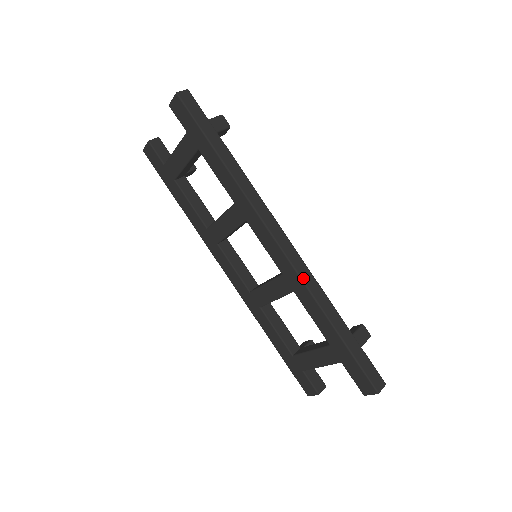
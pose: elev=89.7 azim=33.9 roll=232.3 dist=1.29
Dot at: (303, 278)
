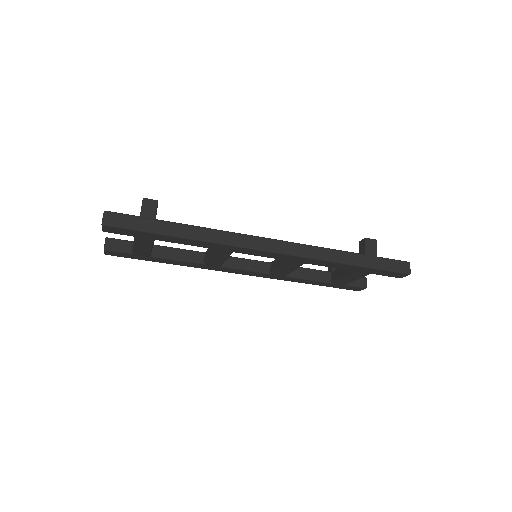
Dot at: (306, 256)
